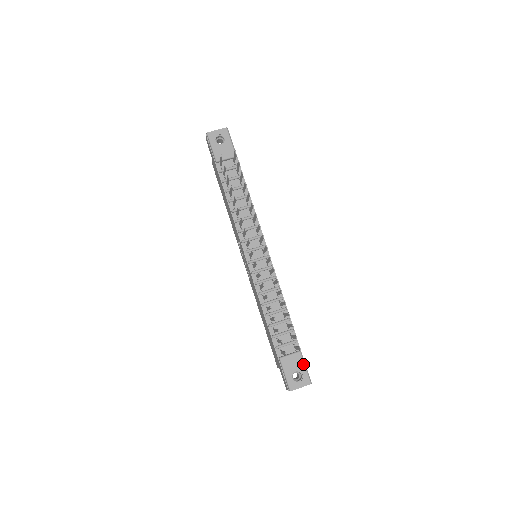
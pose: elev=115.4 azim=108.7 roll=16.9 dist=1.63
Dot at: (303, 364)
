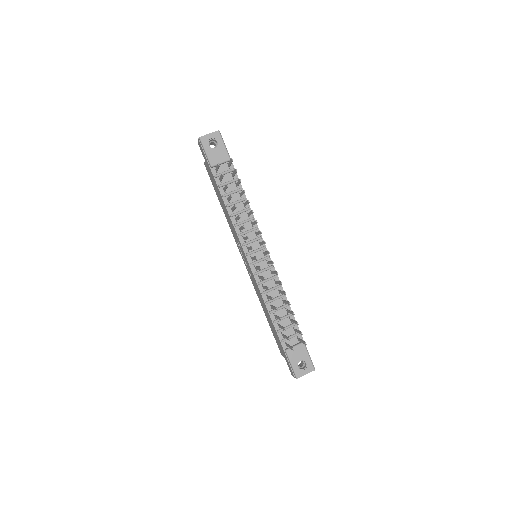
Dot at: (307, 353)
